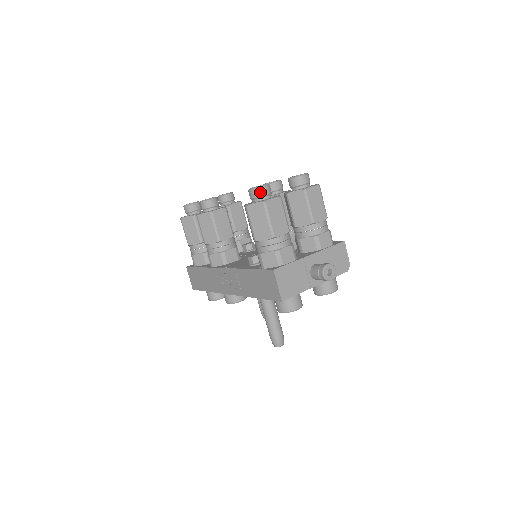
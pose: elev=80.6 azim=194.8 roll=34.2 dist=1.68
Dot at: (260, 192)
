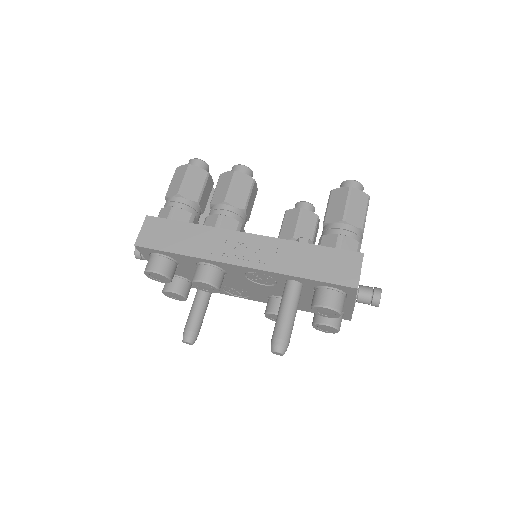
Dot at: (361, 188)
